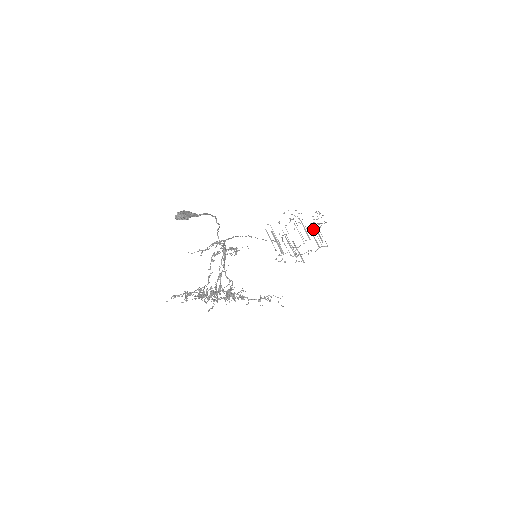
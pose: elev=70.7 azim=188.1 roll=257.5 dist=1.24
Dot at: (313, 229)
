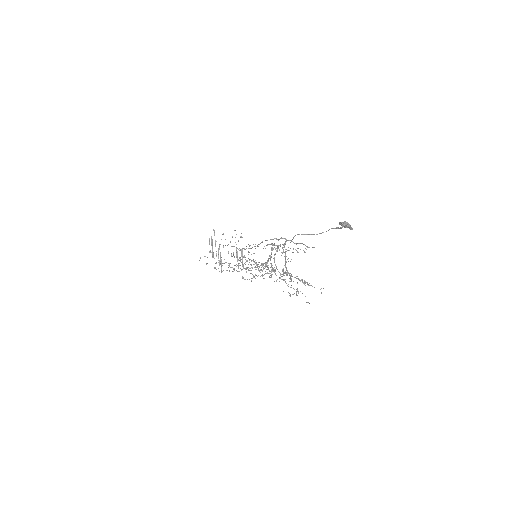
Dot at: occluded
